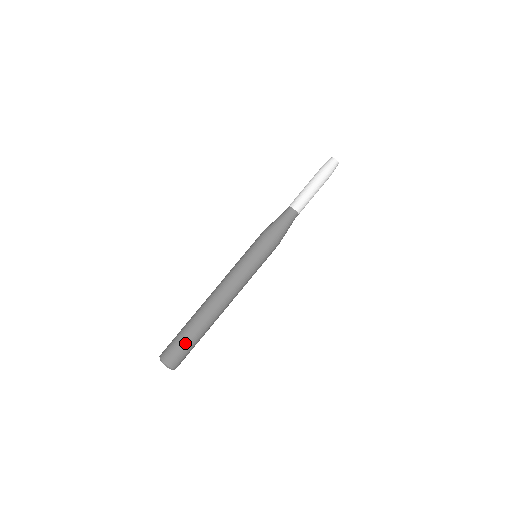
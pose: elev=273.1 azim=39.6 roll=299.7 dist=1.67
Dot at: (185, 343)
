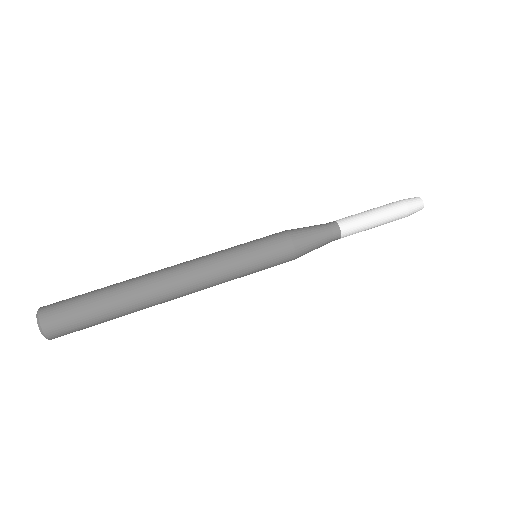
Dot at: (91, 318)
